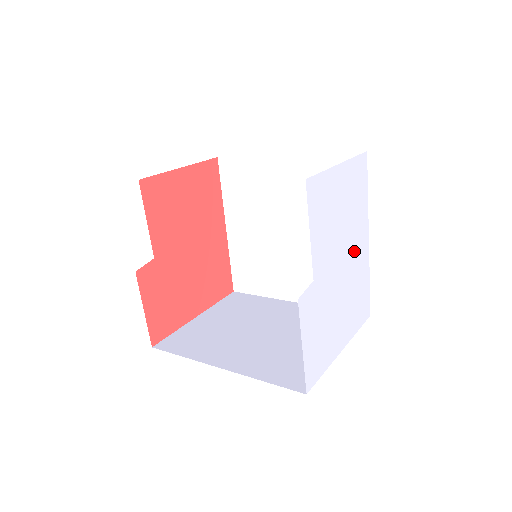
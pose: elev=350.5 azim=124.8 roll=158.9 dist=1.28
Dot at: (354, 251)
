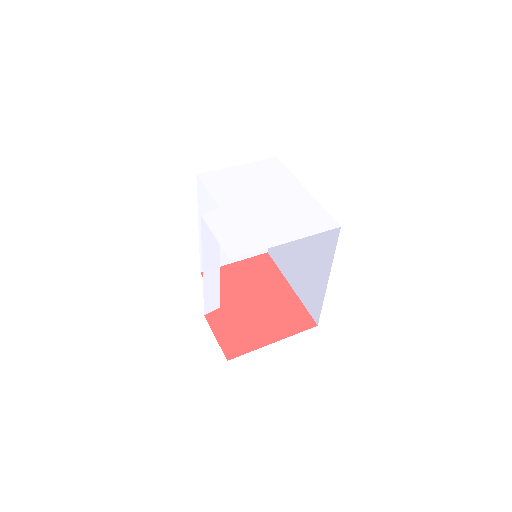
Dot at: (281, 195)
